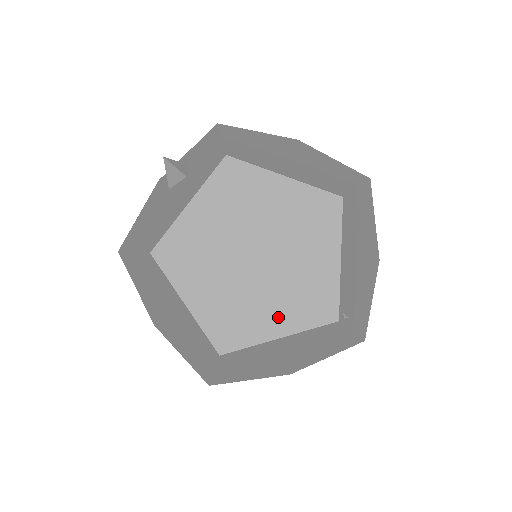
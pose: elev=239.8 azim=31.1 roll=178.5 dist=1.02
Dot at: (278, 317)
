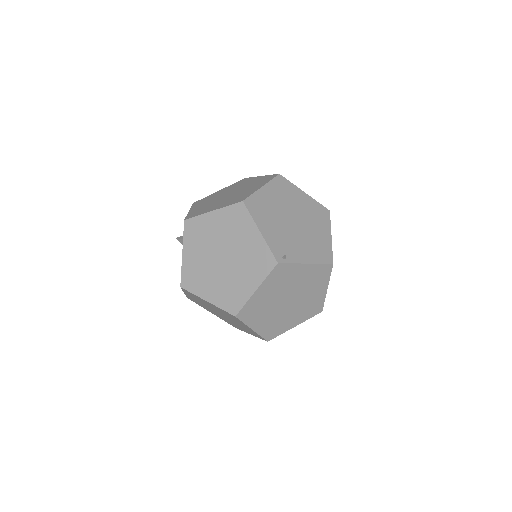
Dot at: (249, 280)
